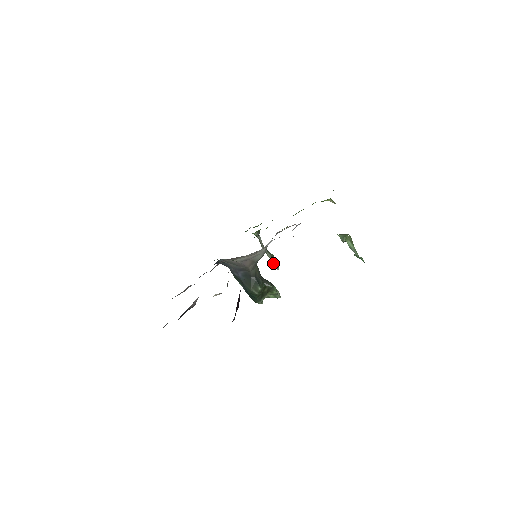
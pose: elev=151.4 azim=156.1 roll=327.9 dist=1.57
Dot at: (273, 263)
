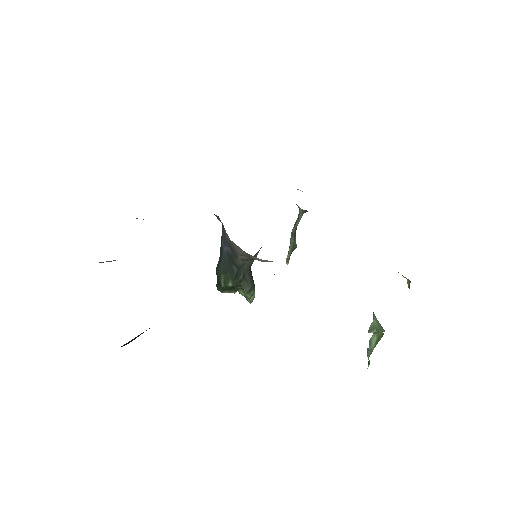
Dot at: (288, 253)
